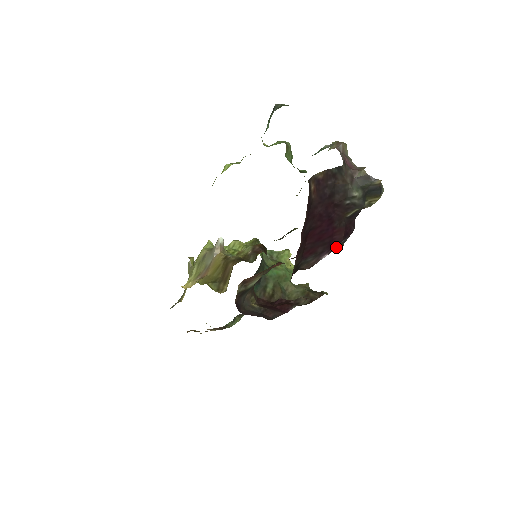
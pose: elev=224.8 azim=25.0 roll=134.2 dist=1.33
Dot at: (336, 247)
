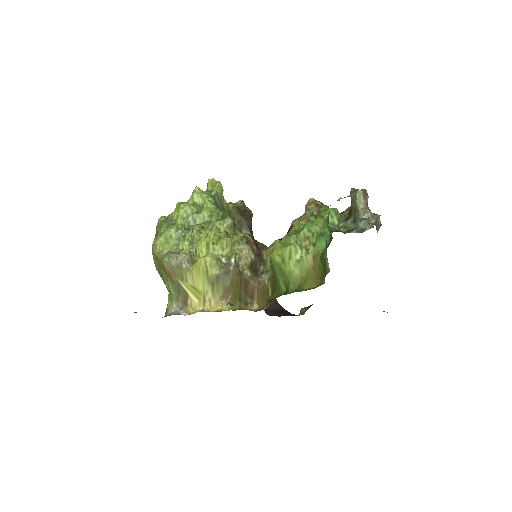
Dot at: occluded
